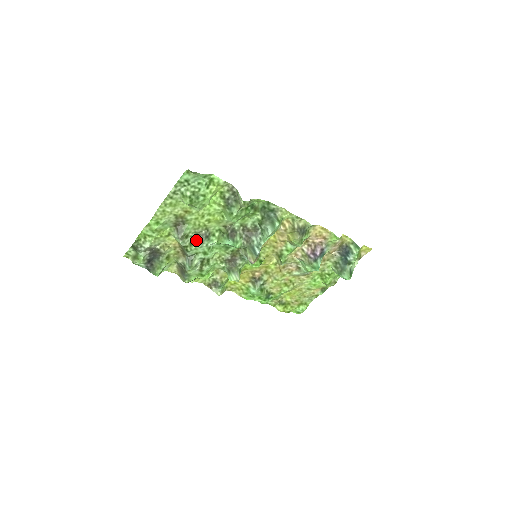
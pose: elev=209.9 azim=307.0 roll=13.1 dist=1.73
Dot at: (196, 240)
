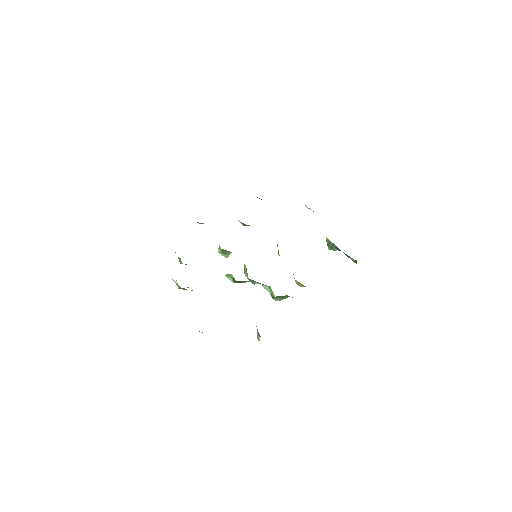
Dot at: occluded
